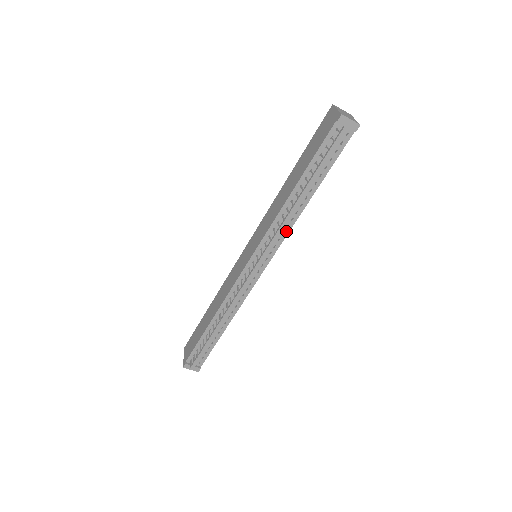
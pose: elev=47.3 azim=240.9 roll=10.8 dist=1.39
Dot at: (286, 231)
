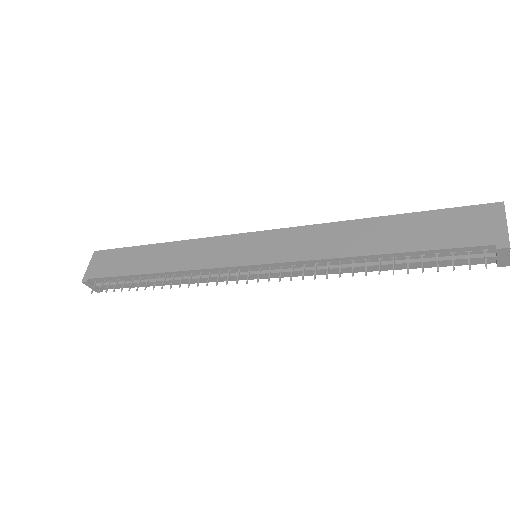
Dot at: occluded
